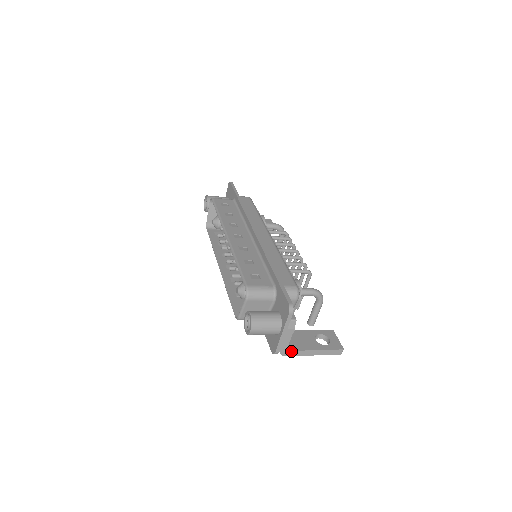
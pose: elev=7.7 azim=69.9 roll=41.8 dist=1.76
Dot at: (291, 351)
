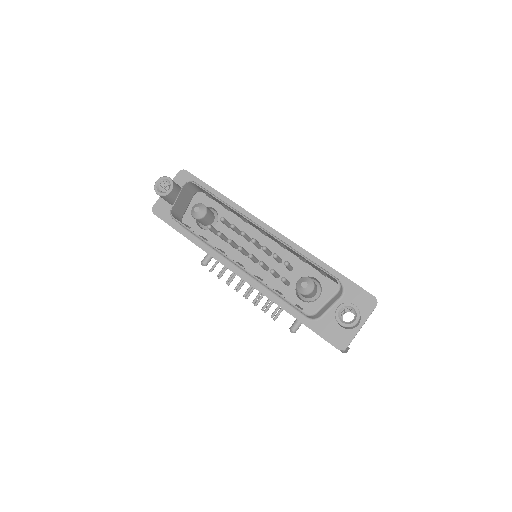
Dot at: (347, 347)
